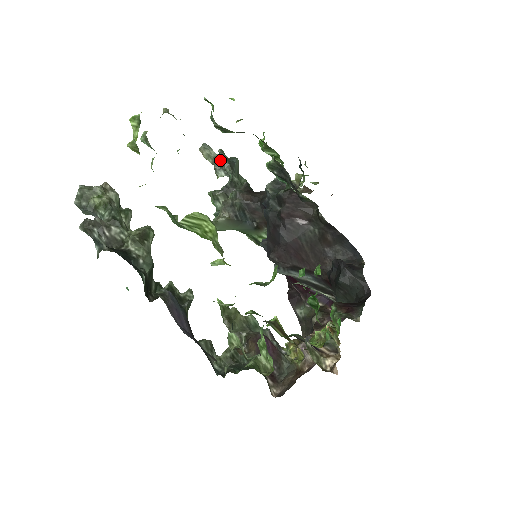
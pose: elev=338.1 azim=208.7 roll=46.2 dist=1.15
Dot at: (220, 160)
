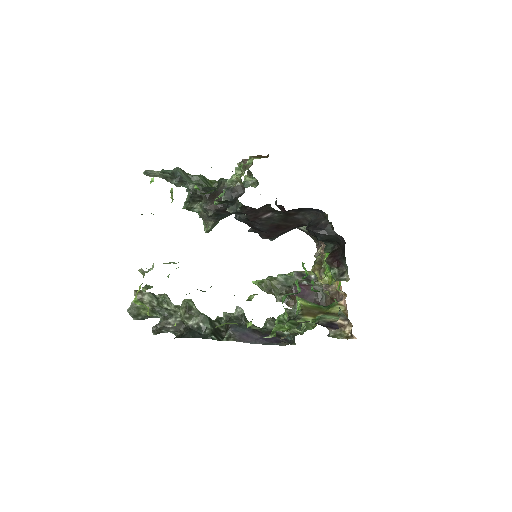
Dot at: (167, 175)
